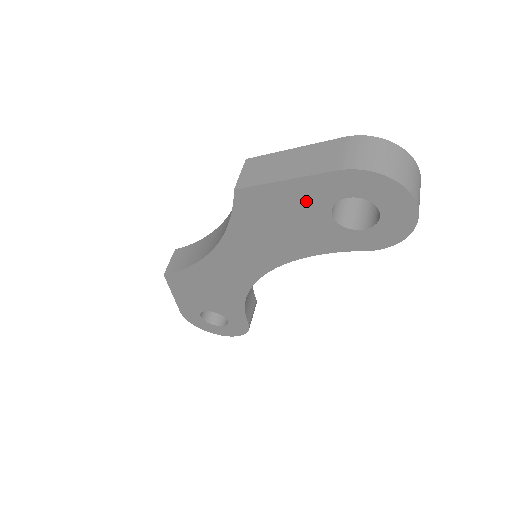
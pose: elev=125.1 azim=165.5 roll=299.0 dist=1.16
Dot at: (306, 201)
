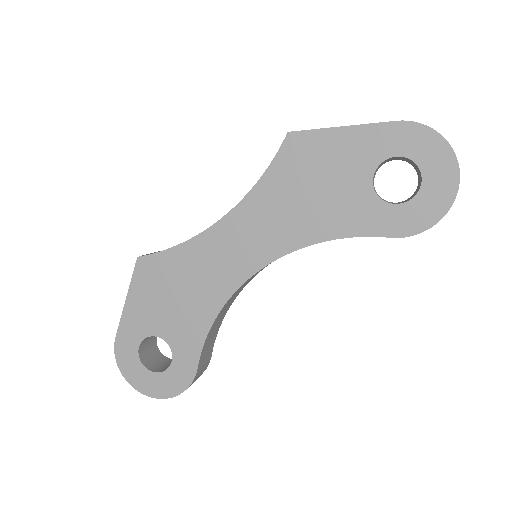
Dot at: (354, 156)
